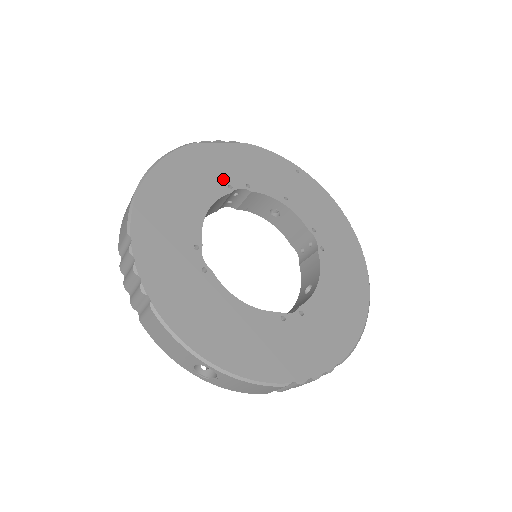
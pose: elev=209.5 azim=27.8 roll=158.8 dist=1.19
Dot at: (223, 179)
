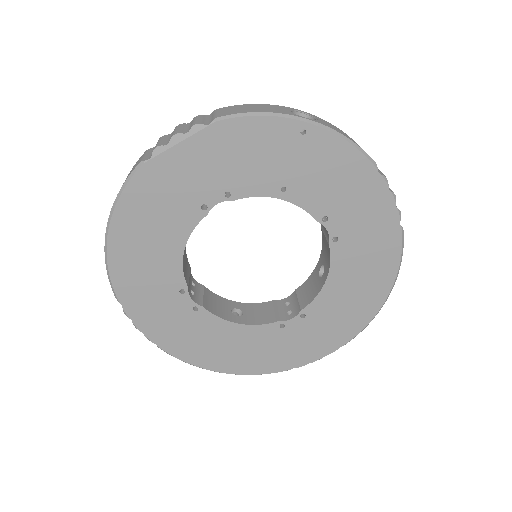
Dot at: (193, 200)
